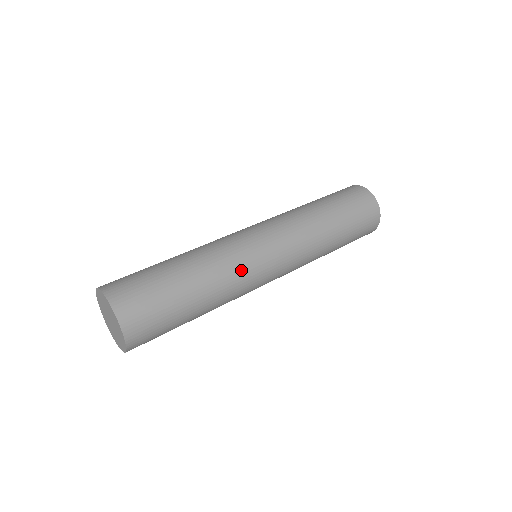
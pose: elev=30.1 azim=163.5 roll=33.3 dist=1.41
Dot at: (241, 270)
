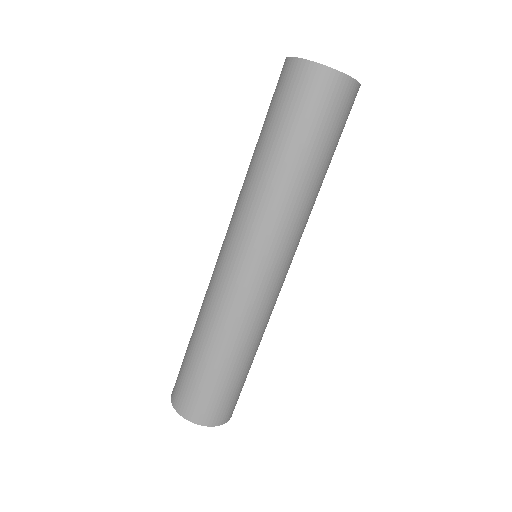
Dot at: (247, 309)
